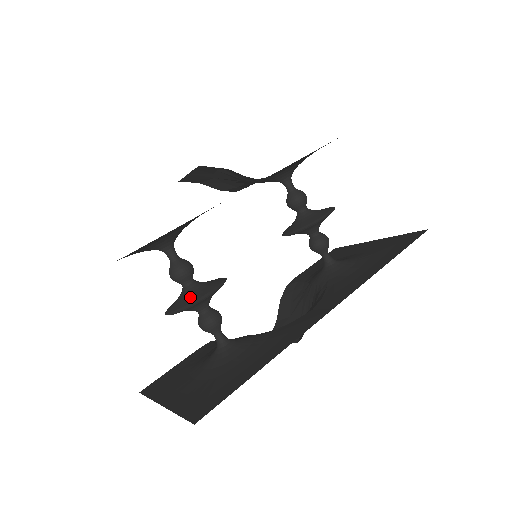
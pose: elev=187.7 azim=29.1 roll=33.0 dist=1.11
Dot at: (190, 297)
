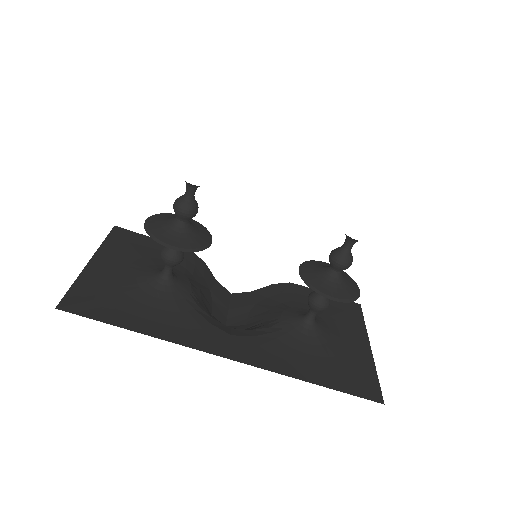
Dot at: (165, 232)
